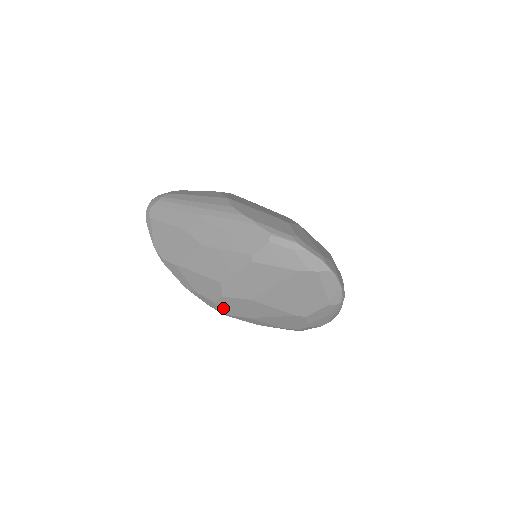
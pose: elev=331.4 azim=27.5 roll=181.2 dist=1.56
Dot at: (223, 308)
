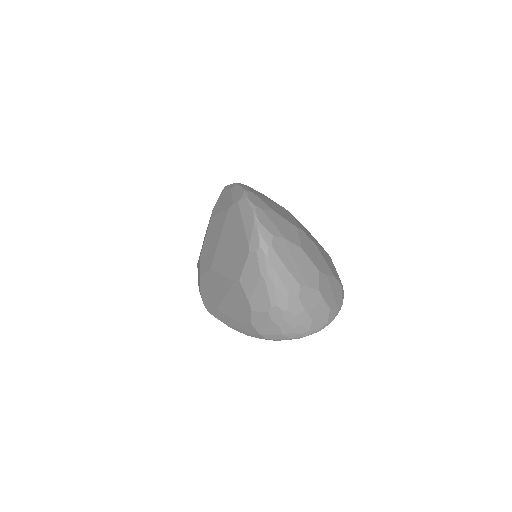
Dot at: (205, 298)
